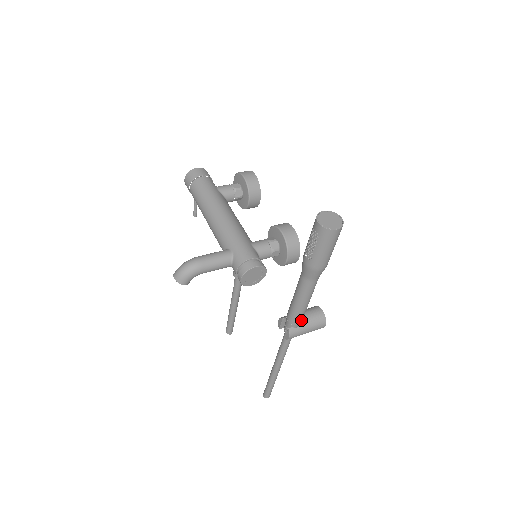
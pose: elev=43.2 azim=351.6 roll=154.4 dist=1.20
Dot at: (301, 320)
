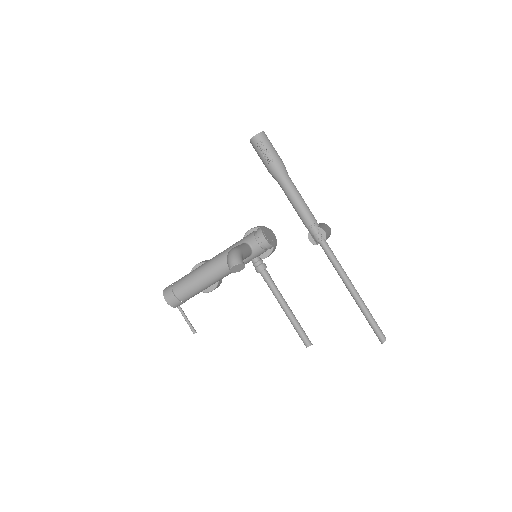
Dot at: (315, 219)
